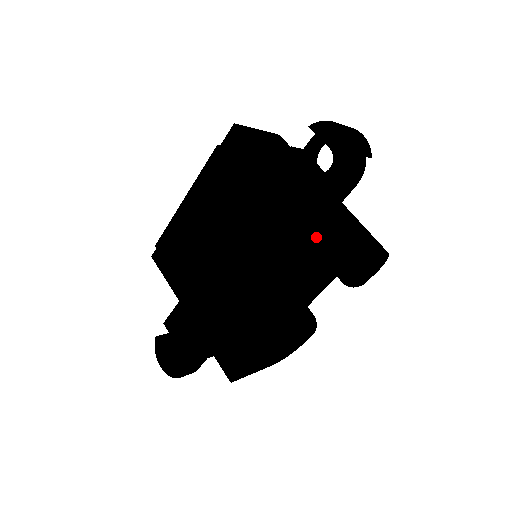
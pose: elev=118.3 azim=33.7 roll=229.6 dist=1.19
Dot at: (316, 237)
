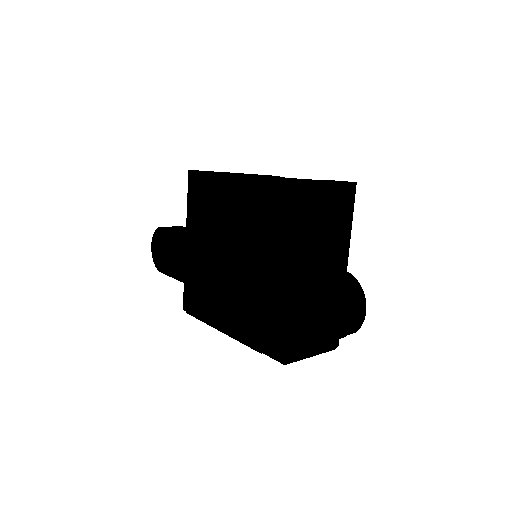
Dot at: (279, 327)
